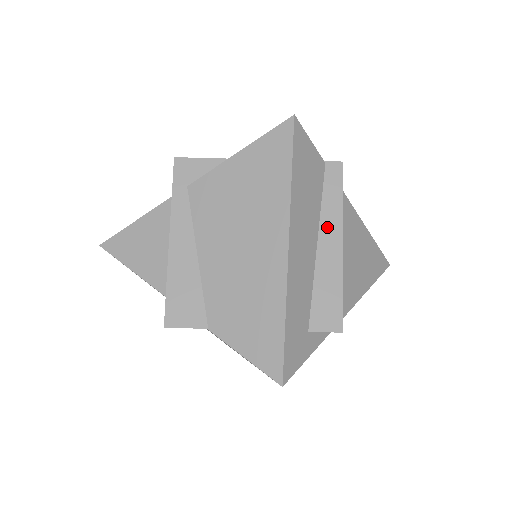
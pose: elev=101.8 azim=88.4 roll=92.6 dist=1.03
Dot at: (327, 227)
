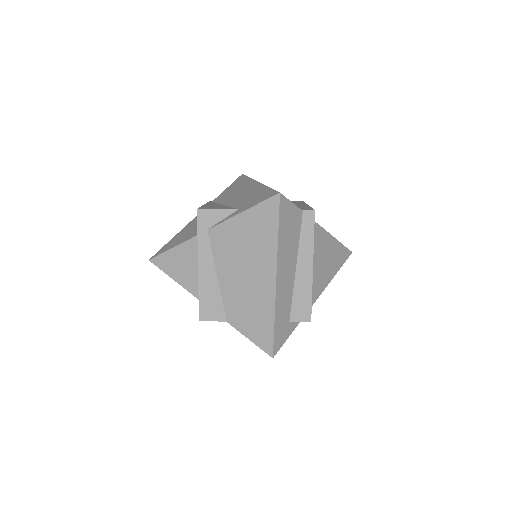
Dot at: (303, 256)
